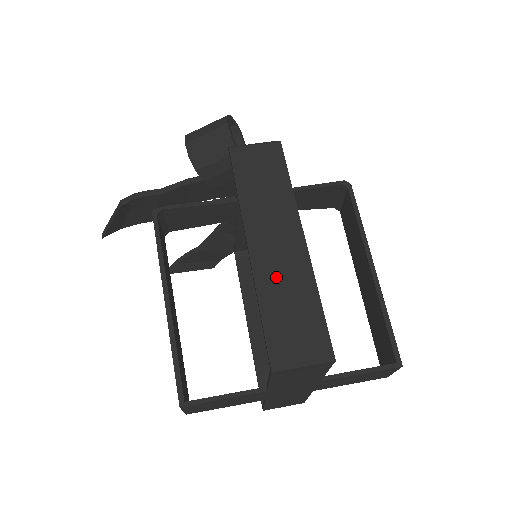
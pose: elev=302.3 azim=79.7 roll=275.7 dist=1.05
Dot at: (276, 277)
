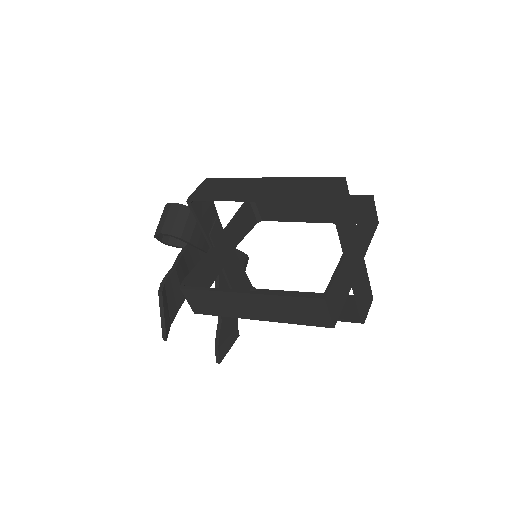
Dot at: (280, 191)
